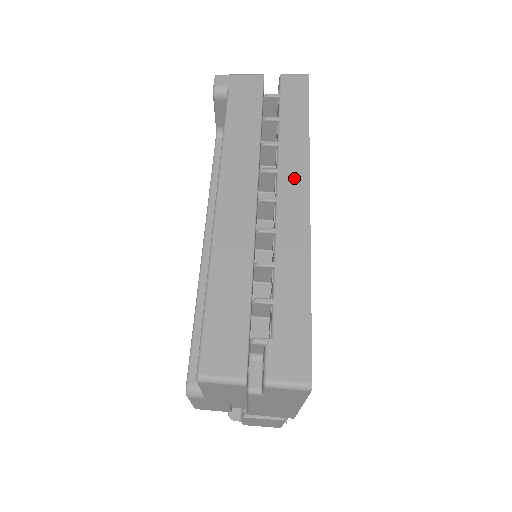
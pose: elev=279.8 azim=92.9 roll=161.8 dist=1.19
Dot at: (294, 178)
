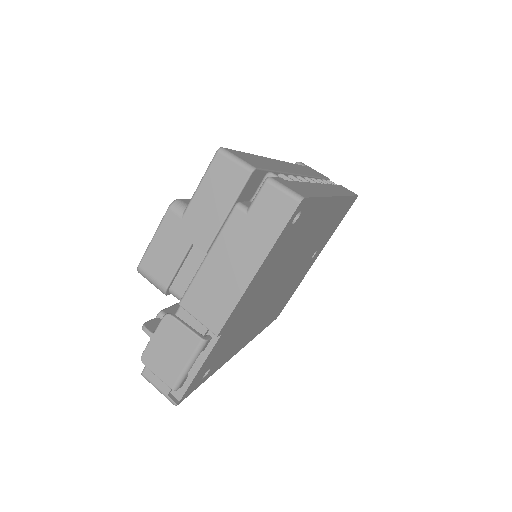
Dot at: (333, 190)
